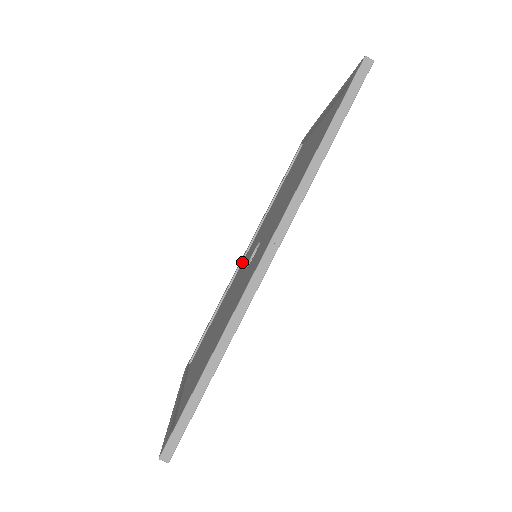
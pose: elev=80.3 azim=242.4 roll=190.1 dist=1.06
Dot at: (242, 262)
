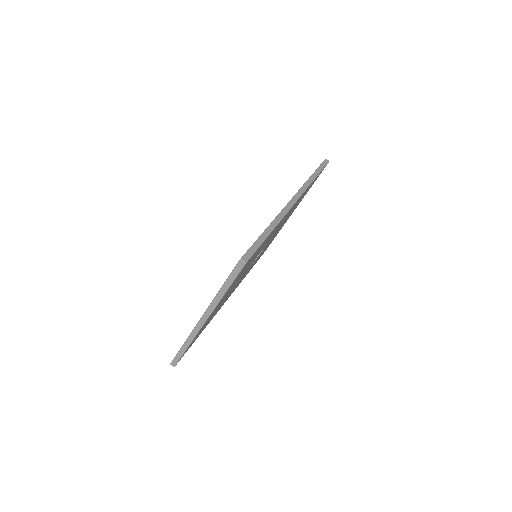
Dot at: occluded
